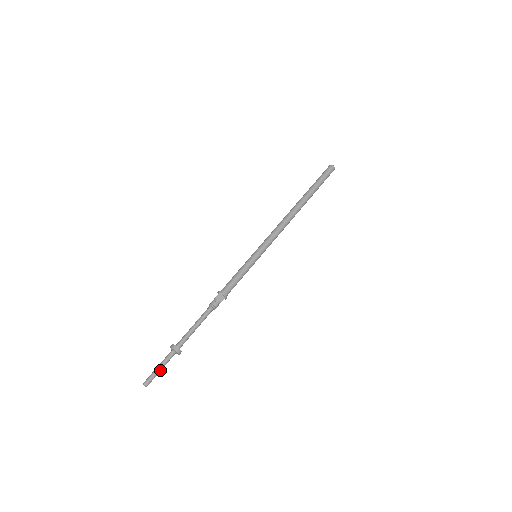
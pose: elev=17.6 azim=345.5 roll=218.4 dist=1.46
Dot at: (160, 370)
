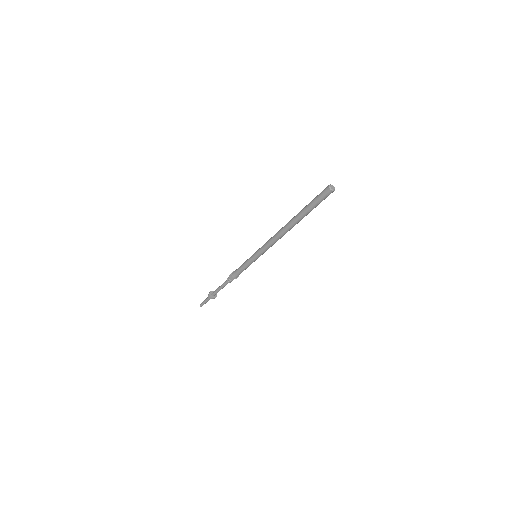
Dot at: (206, 302)
